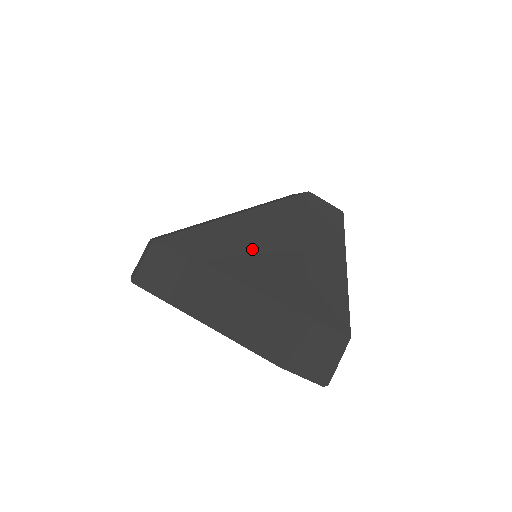
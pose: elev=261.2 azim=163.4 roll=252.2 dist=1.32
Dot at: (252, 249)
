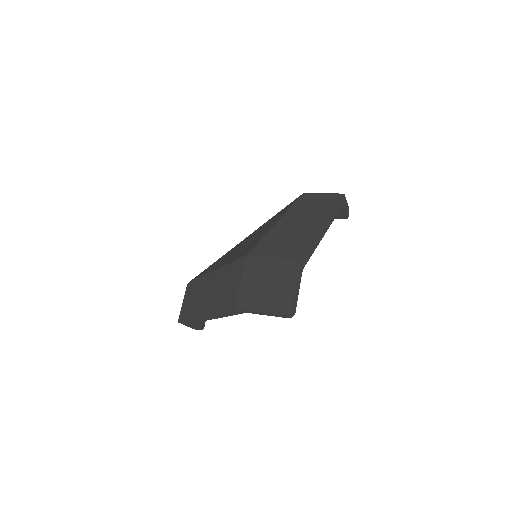
Dot at: (240, 247)
